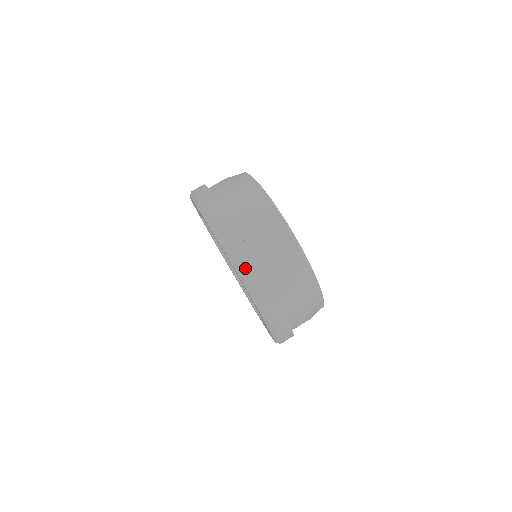
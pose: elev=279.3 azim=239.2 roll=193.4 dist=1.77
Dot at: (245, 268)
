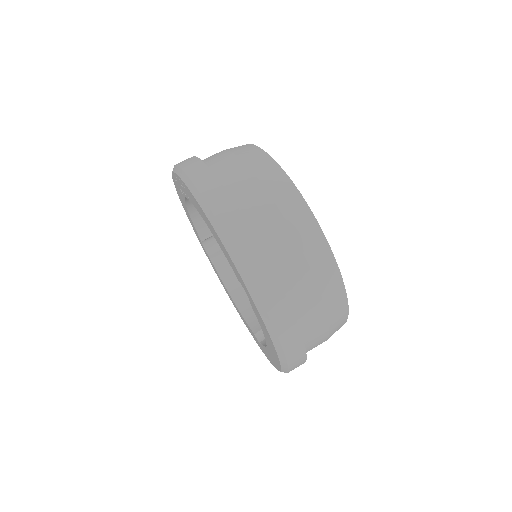
Dot at: (195, 175)
